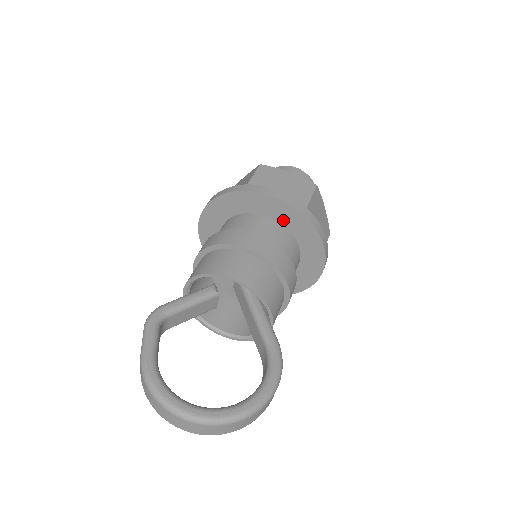
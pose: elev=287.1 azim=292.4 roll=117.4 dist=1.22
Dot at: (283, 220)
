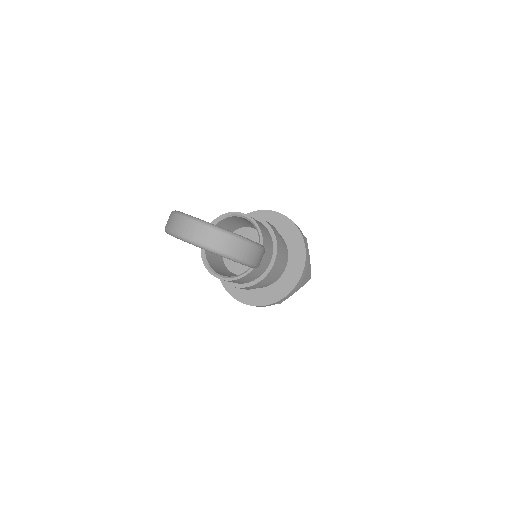
Dot at: (281, 230)
